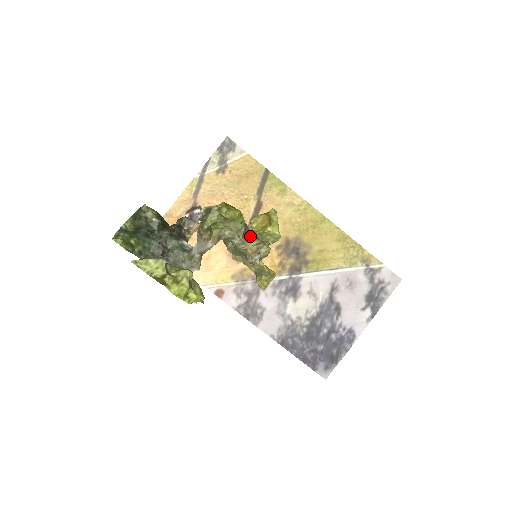
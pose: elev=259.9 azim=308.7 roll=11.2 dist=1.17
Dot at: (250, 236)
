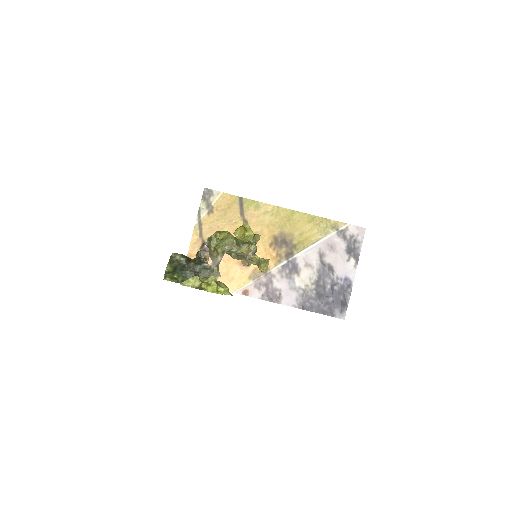
Dot at: (241, 243)
